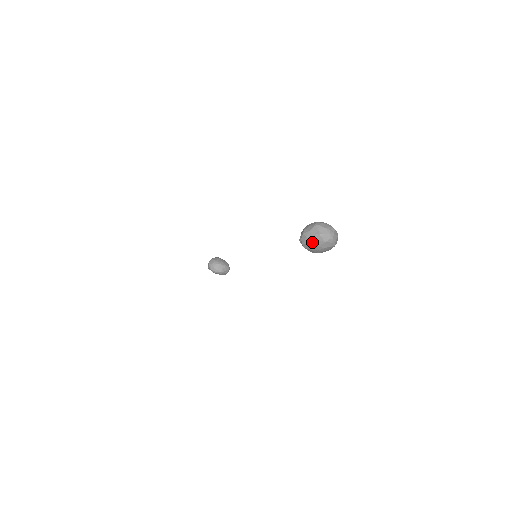
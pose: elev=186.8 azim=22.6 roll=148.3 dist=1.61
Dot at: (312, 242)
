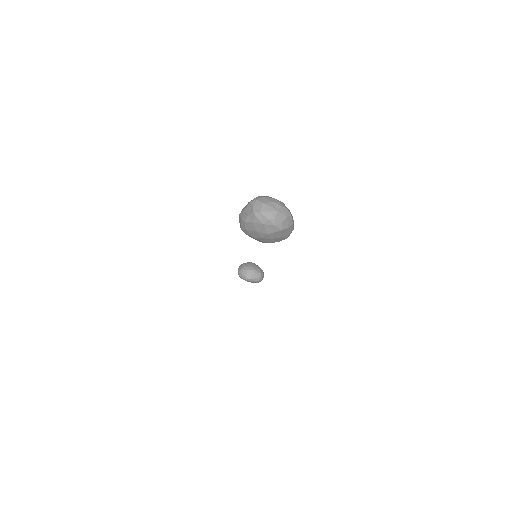
Dot at: (248, 225)
